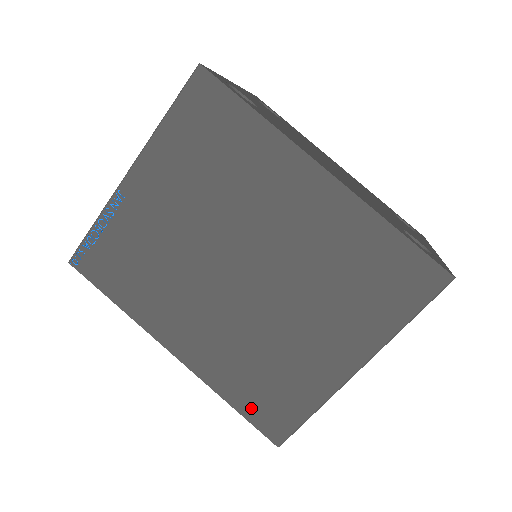
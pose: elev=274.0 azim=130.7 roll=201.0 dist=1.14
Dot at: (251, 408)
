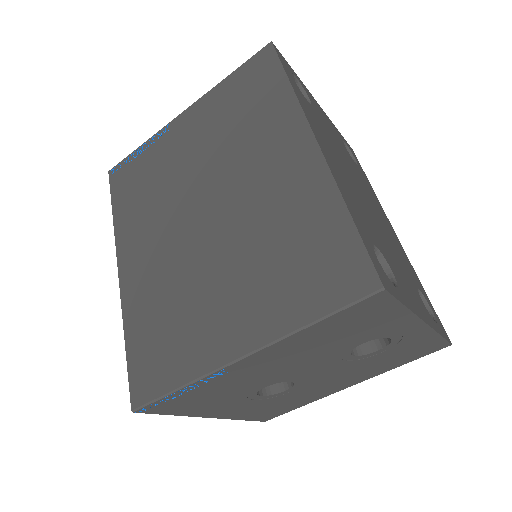
Dot at: (137, 354)
